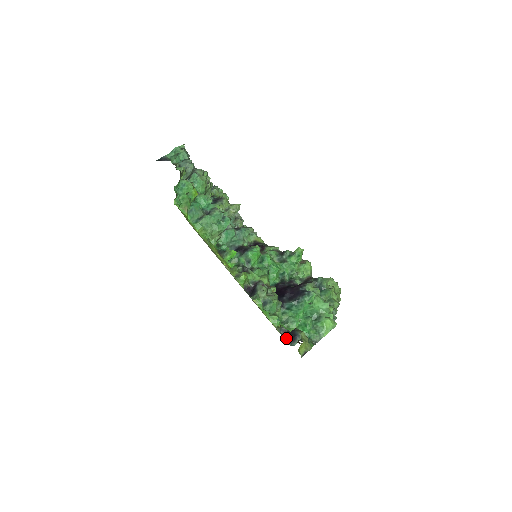
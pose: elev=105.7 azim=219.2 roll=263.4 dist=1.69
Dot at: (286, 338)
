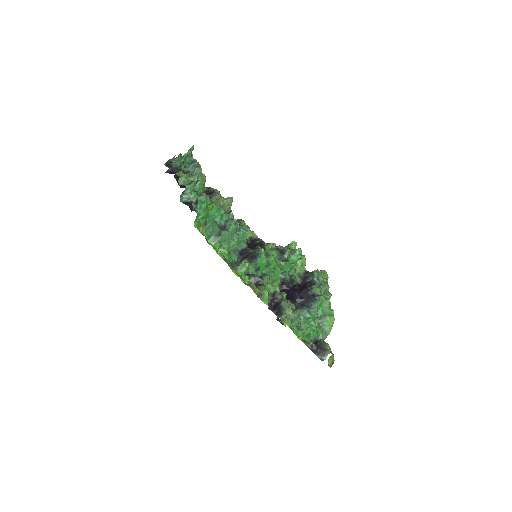
Dot at: (316, 354)
